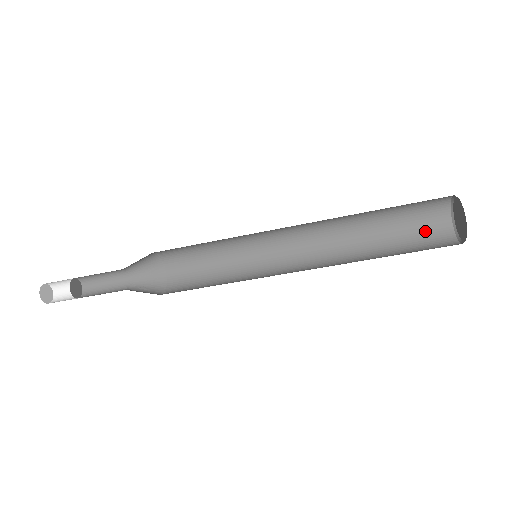
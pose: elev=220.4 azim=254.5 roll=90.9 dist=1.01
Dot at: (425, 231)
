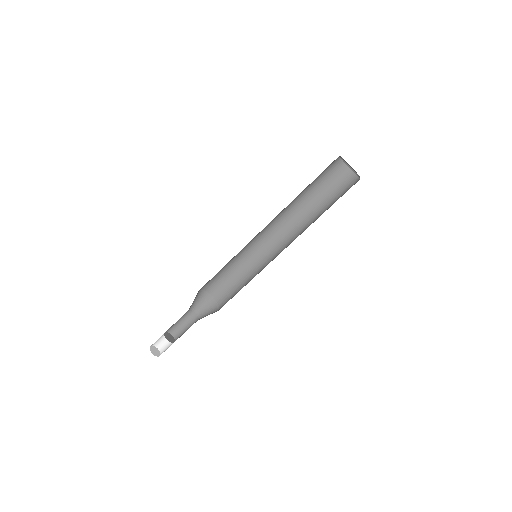
Dot at: (345, 190)
